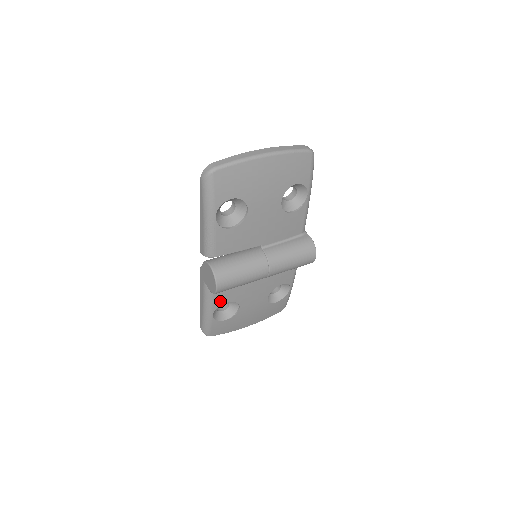
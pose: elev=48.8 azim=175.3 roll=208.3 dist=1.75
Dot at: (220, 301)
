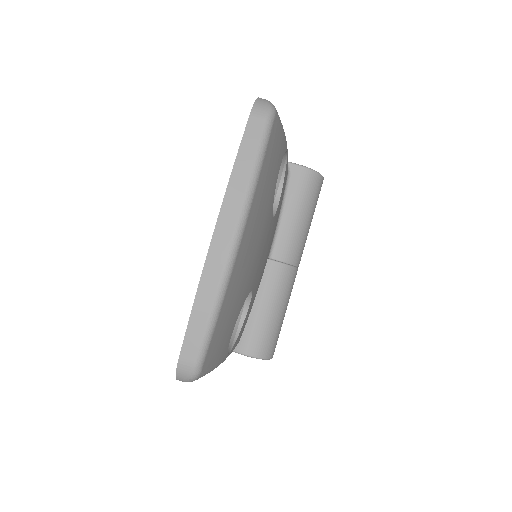
Dot at: occluded
